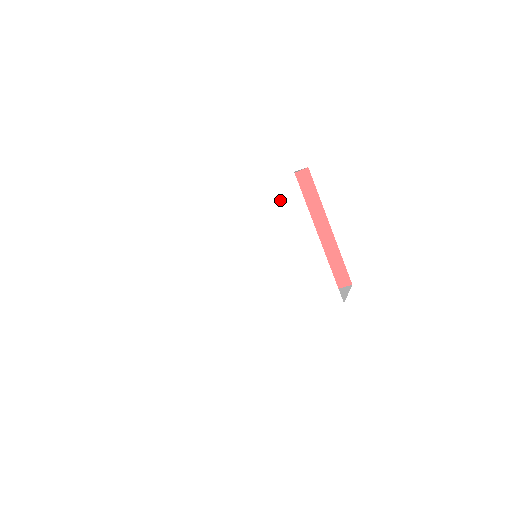
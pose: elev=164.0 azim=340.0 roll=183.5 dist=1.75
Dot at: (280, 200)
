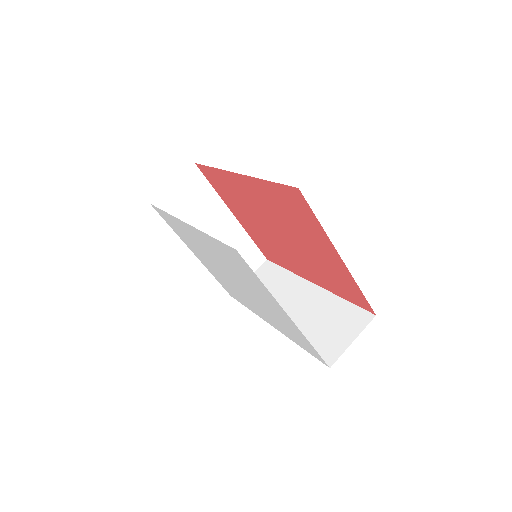
Dot at: (236, 261)
